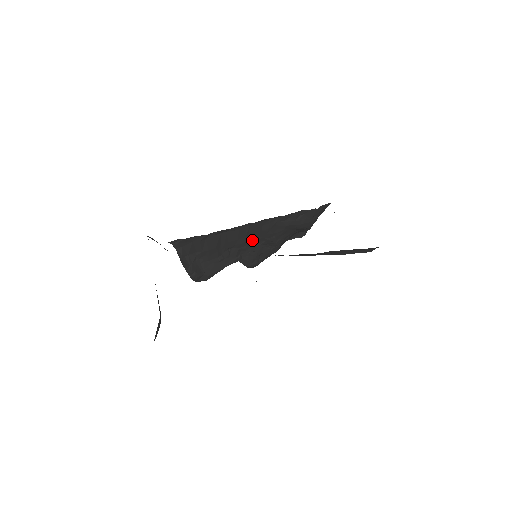
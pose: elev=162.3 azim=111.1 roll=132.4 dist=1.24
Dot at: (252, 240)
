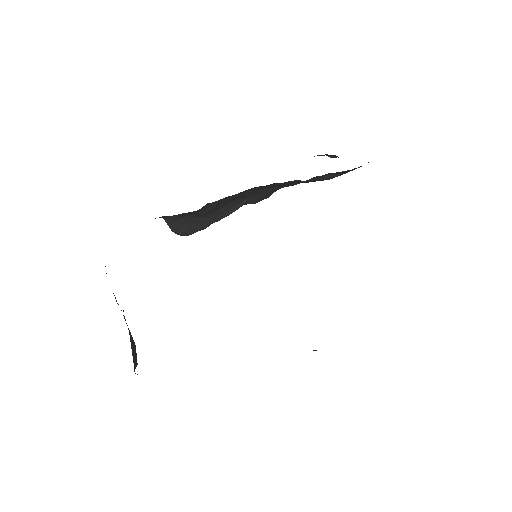
Dot at: (262, 188)
